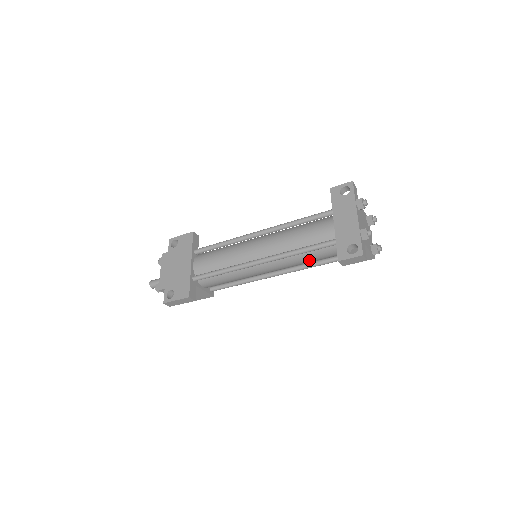
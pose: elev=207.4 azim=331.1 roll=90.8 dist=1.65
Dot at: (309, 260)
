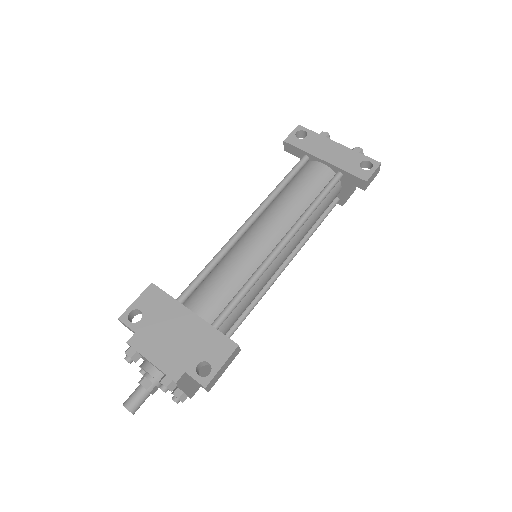
Dot at: (317, 218)
